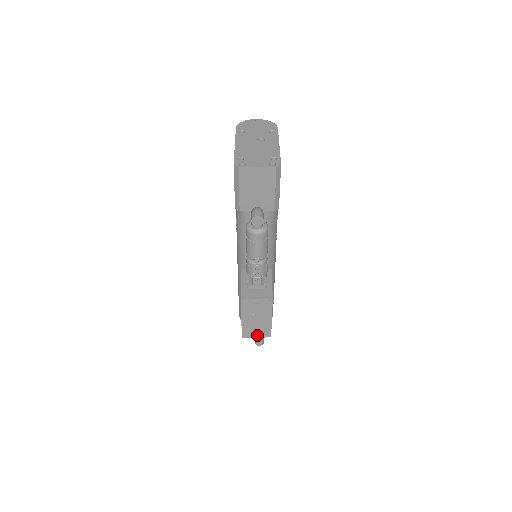
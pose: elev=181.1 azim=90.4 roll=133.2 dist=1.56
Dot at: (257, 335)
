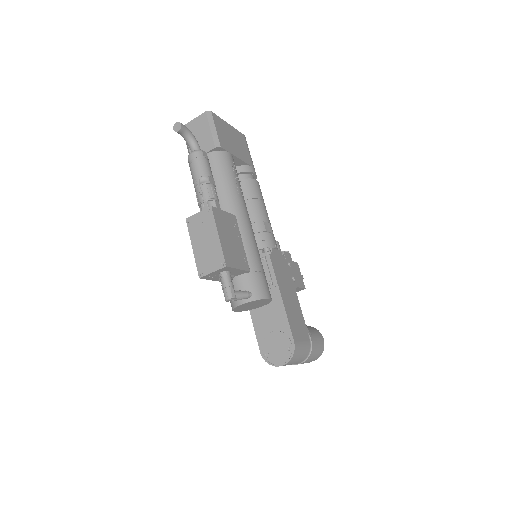
Dot at: (212, 268)
